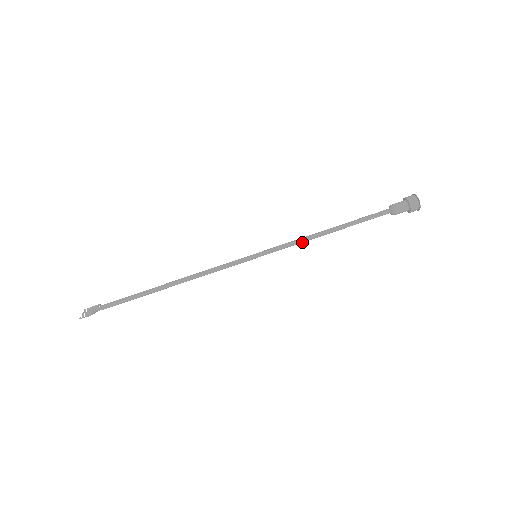
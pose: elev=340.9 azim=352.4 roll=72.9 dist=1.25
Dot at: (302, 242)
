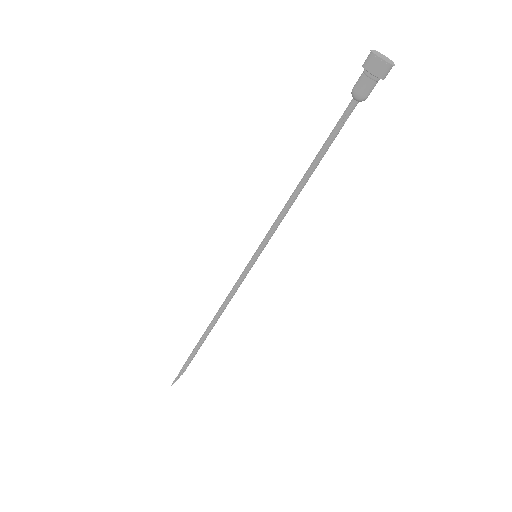
Dot at: (285, 212)
